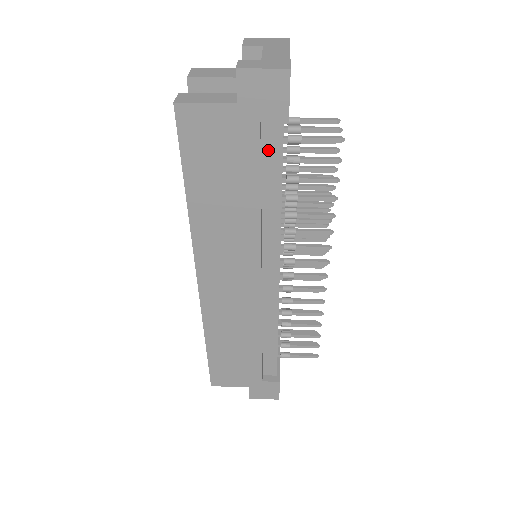
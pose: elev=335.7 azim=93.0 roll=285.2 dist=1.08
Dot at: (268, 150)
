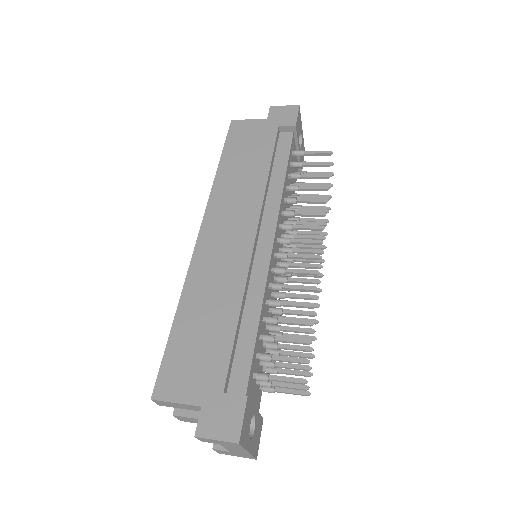
Dot at: (281, 148)
